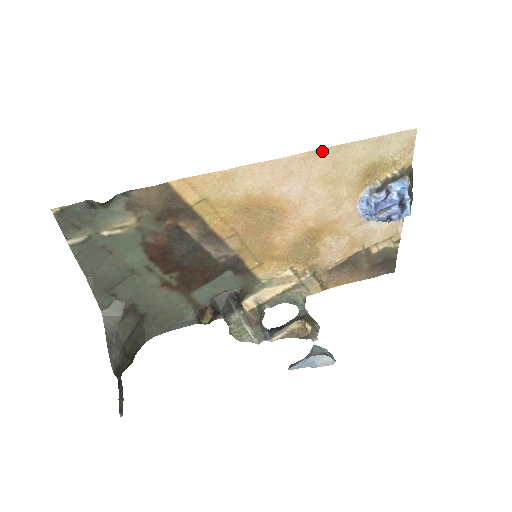
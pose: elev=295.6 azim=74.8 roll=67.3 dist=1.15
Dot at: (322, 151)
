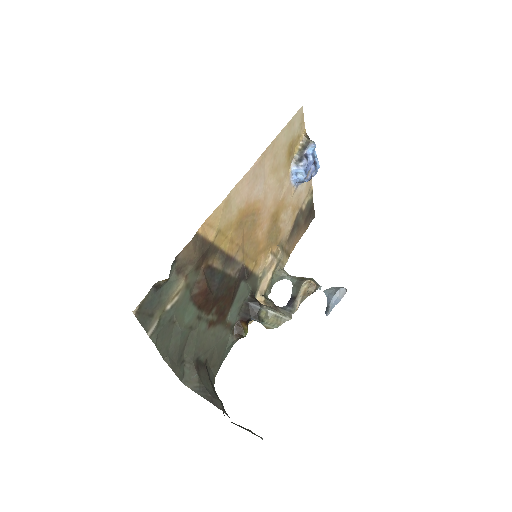
Dot at: (267, 150)
